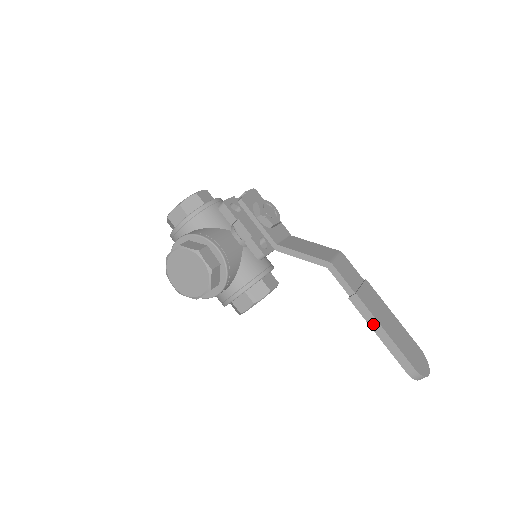
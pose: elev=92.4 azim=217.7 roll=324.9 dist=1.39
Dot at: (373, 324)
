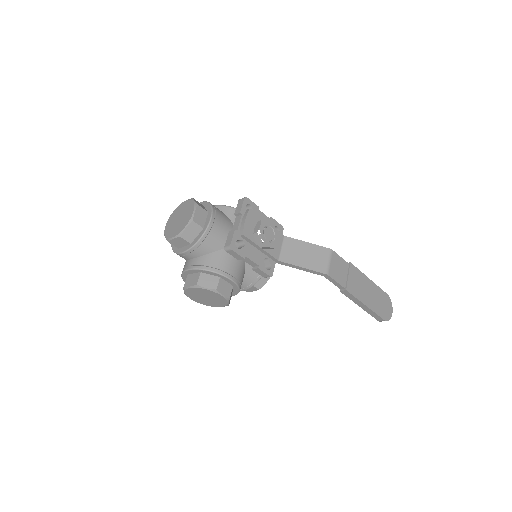
Dot at: (357, 303)
